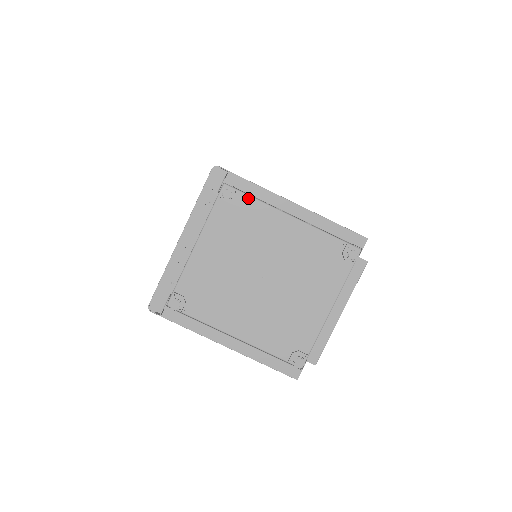
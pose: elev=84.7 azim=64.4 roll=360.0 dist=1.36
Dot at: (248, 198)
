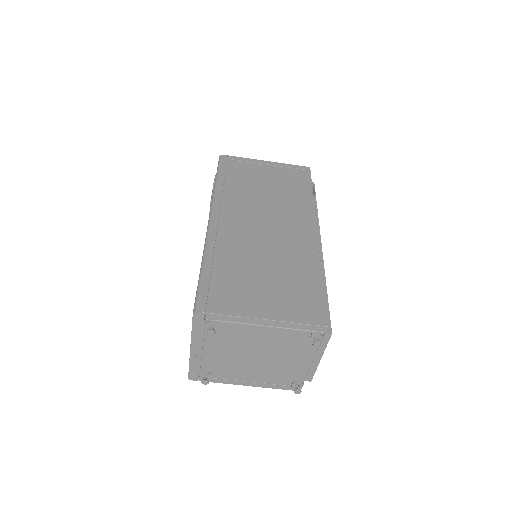
Dot at: (228, 323)
